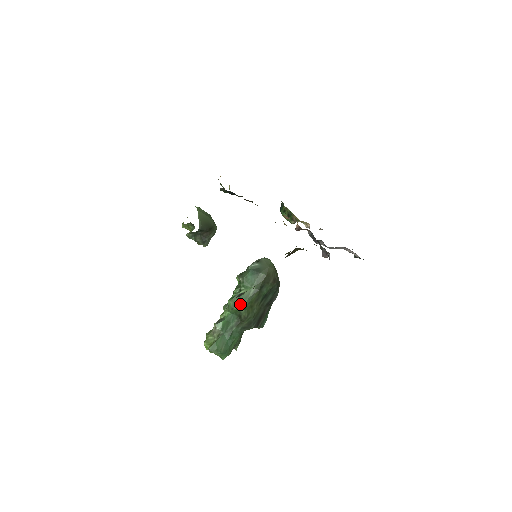
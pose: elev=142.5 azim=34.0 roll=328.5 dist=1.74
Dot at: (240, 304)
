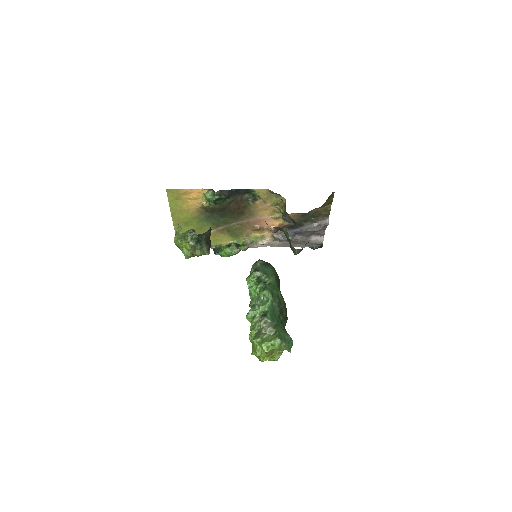
Dot at: (275, 290)
